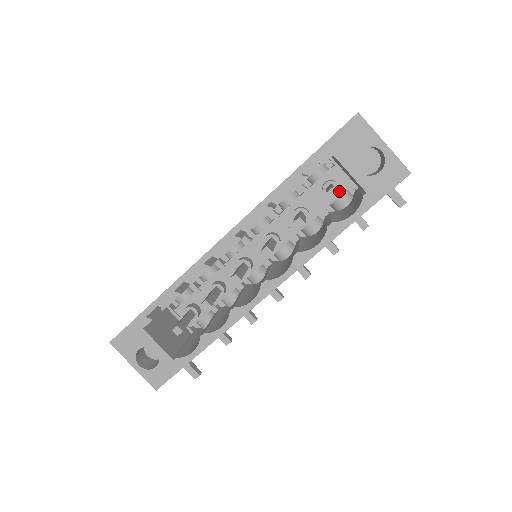
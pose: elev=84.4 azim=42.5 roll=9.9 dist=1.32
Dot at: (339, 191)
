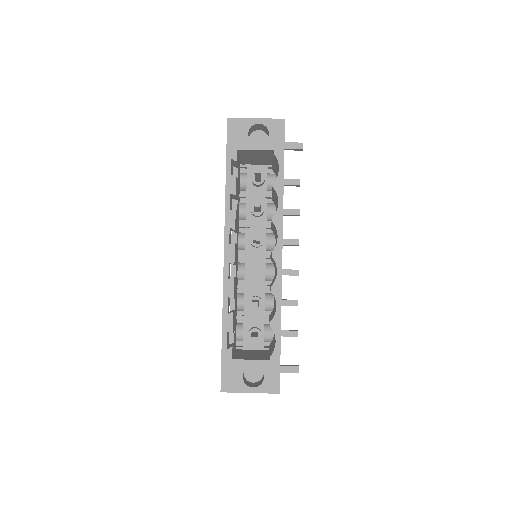
Dot at: (263, 175)
